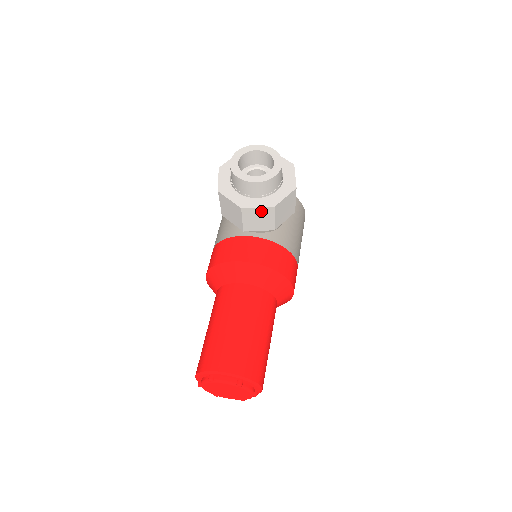
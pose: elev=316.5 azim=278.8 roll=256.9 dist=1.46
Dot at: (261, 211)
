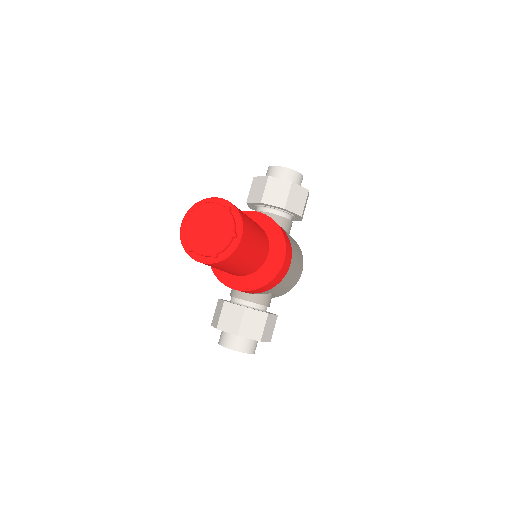
Dot at: (281, 184)
